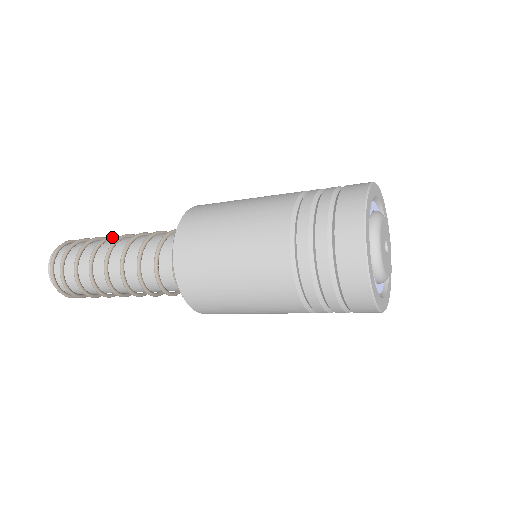
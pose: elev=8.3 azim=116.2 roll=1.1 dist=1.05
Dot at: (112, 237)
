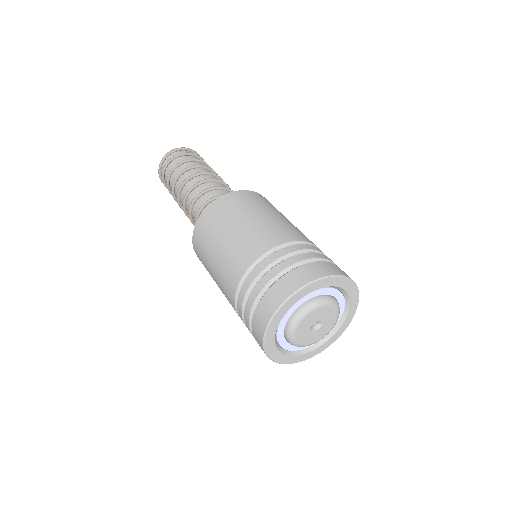
Dot at: (204, 167)
